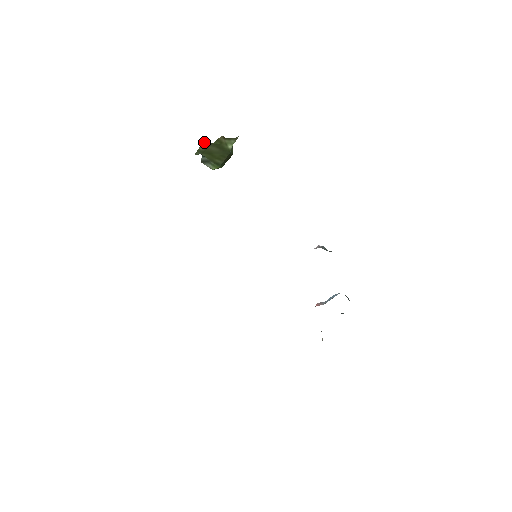
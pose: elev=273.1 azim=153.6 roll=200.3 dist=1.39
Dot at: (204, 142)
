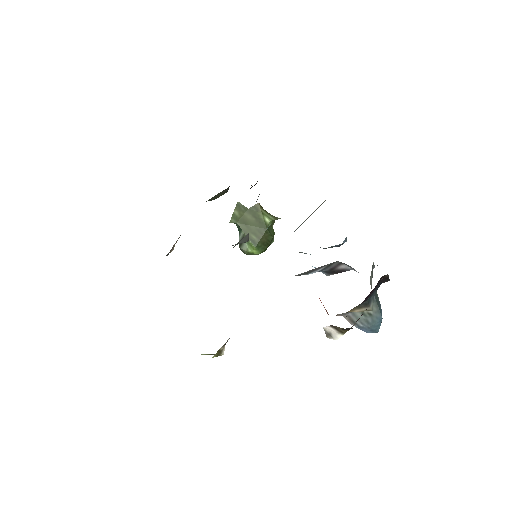
Dot at: (239, 203)
